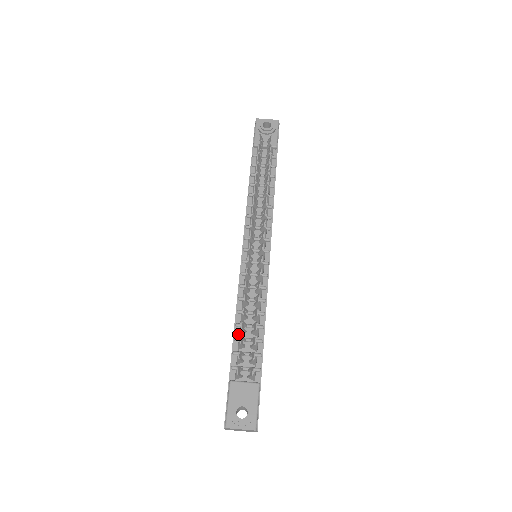
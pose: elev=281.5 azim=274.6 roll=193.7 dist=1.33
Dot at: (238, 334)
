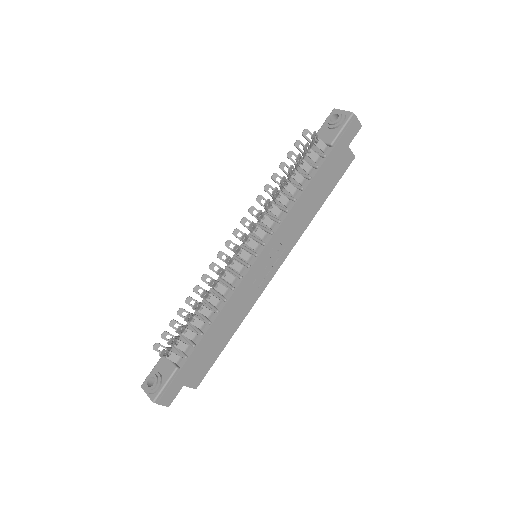
Dot at: (193, 319)
